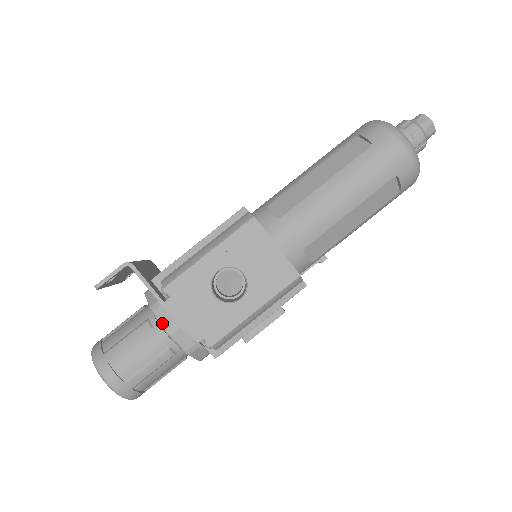
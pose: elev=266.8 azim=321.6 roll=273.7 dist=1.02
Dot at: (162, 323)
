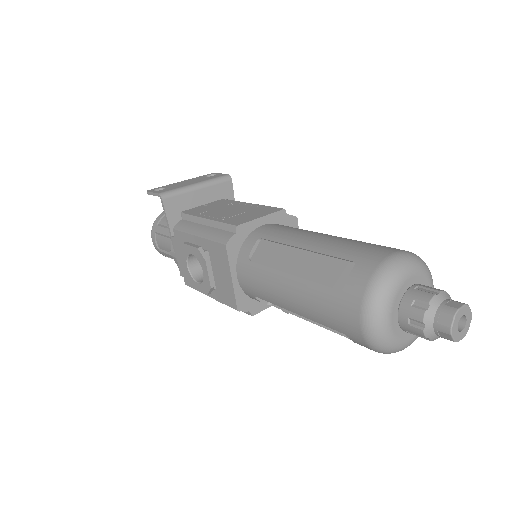
Dot at: (171, 245)
